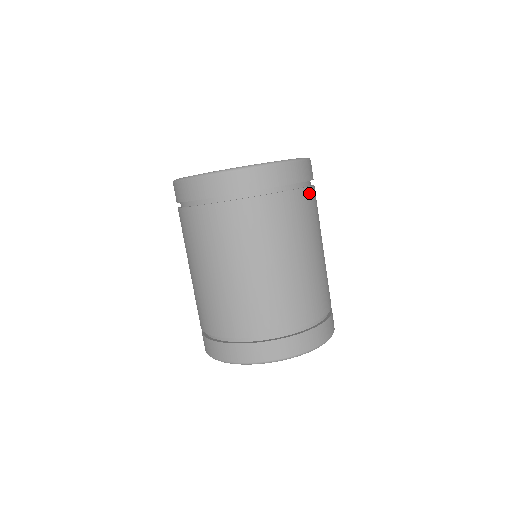
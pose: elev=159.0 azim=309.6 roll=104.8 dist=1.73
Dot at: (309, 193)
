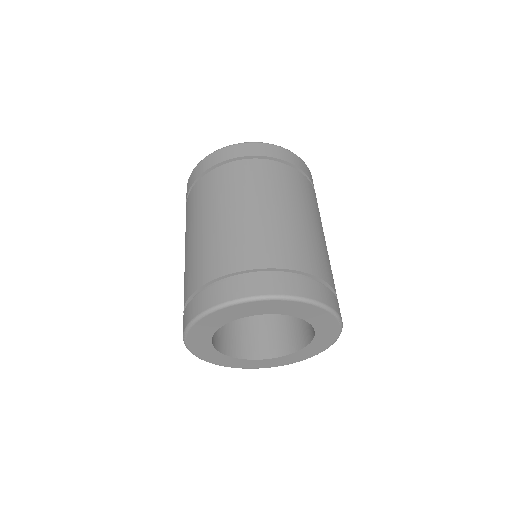
Dot at: (280, 167)
